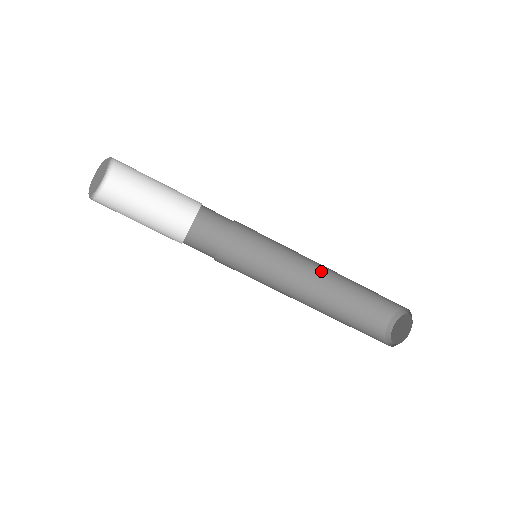
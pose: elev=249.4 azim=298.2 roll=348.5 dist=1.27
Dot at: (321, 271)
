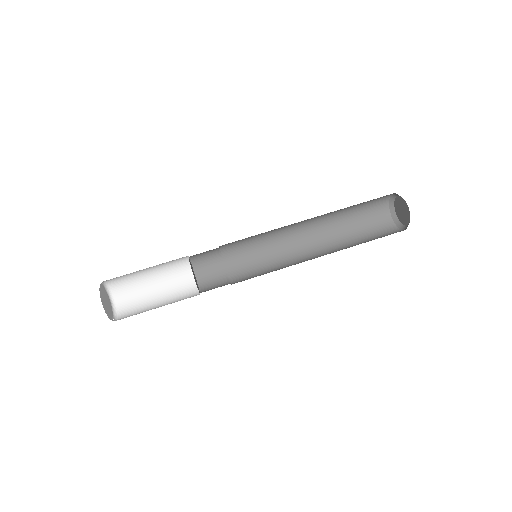
Dot at: (310, 229)
